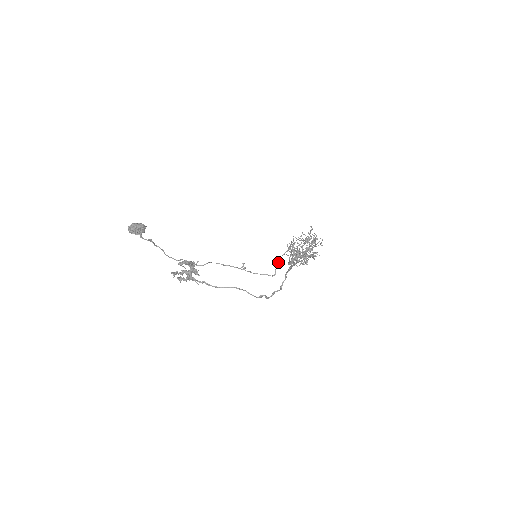
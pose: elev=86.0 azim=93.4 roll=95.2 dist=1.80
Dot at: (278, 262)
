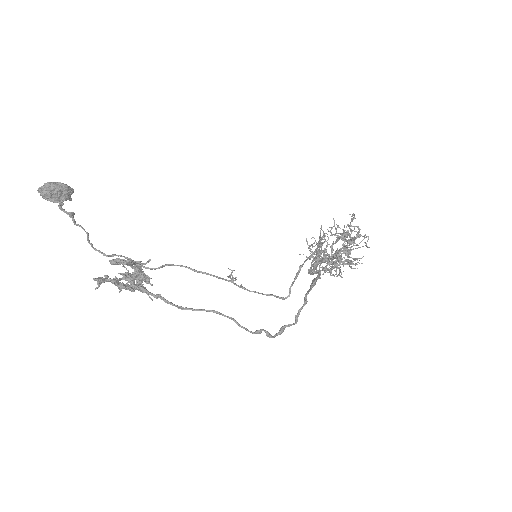
Dot at: occluded
